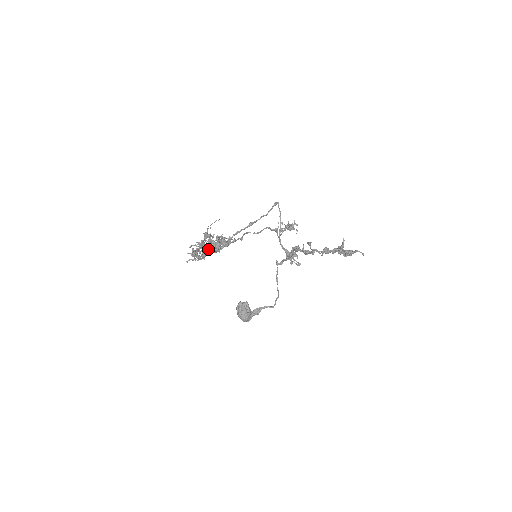
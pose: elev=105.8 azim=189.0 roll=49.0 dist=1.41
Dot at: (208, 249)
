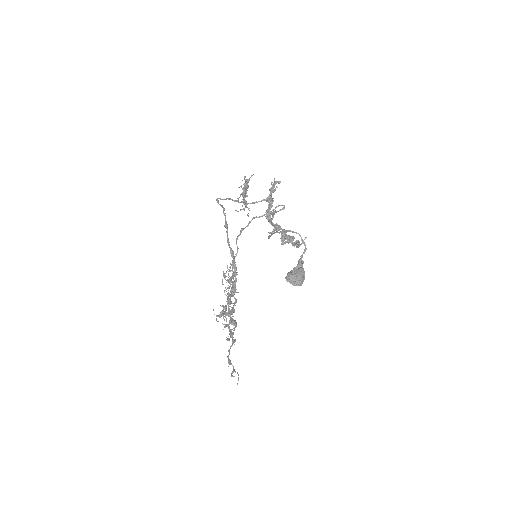
Dot at: (232, 314)
